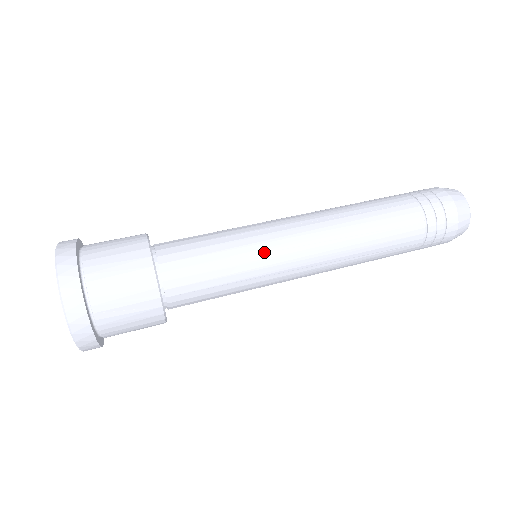
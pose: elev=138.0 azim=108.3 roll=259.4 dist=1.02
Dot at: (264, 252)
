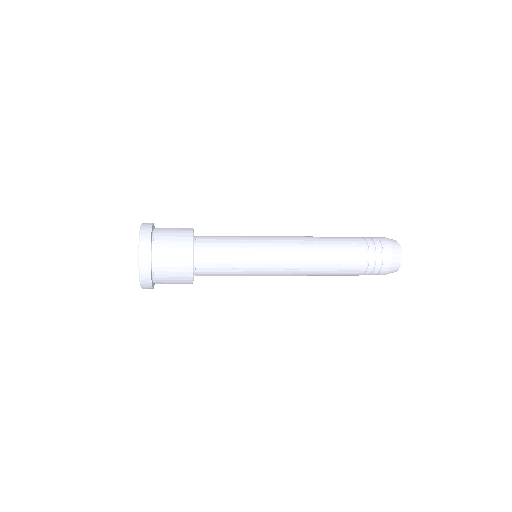
Dot at: (260, 254)
